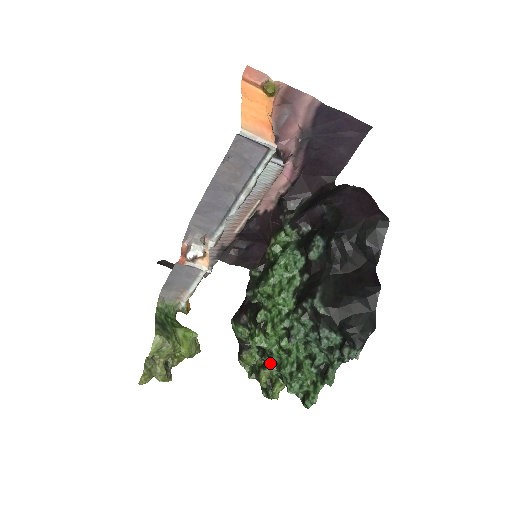
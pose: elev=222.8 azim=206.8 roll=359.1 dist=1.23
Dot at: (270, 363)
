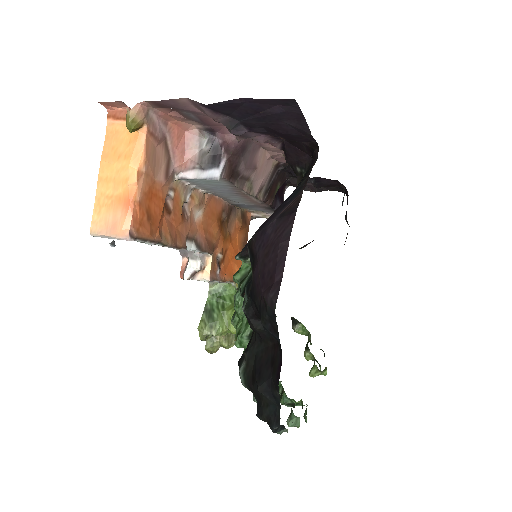
Dot at: occluded
